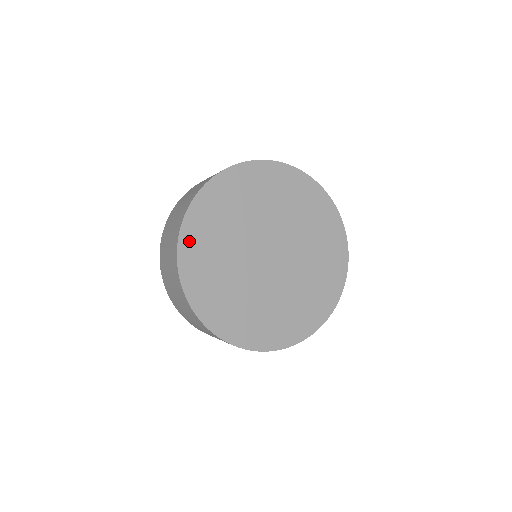
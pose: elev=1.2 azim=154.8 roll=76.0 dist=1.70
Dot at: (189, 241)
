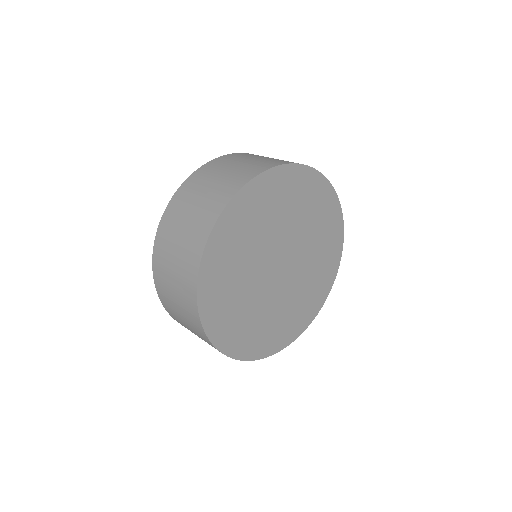
Dot at: (209, 272)
